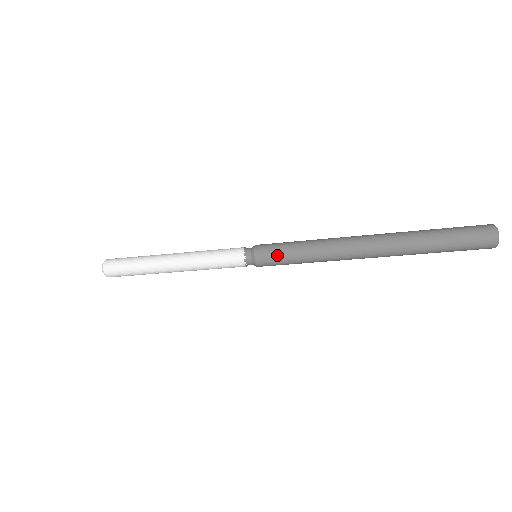
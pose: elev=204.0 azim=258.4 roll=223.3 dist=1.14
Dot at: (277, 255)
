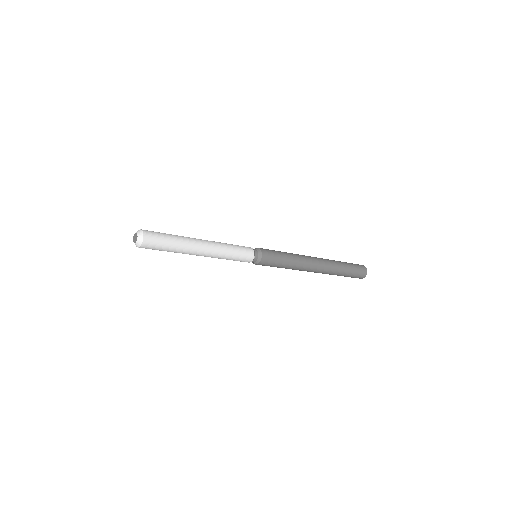
Dot at: (272, 265)
